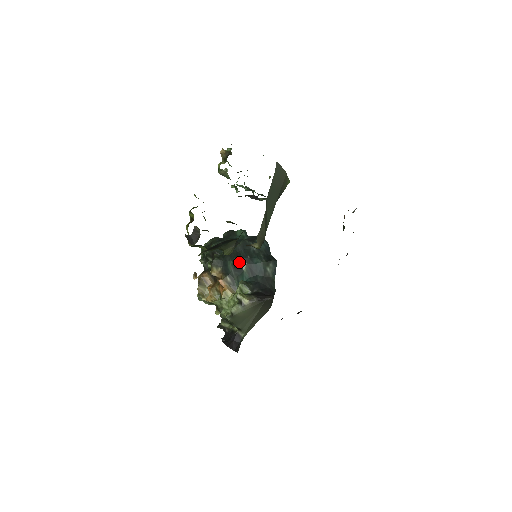
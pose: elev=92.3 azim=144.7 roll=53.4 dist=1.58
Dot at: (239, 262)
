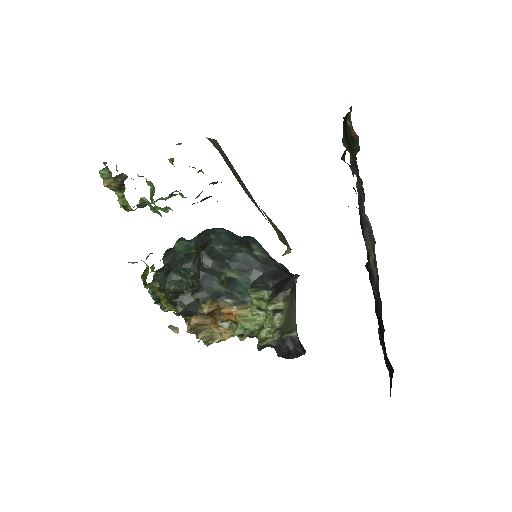
Dot at: occluded
